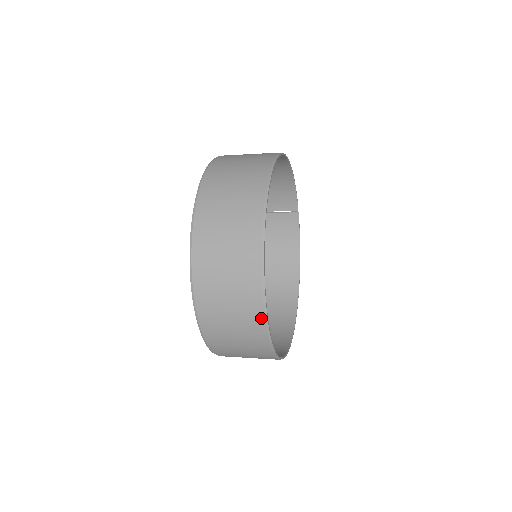
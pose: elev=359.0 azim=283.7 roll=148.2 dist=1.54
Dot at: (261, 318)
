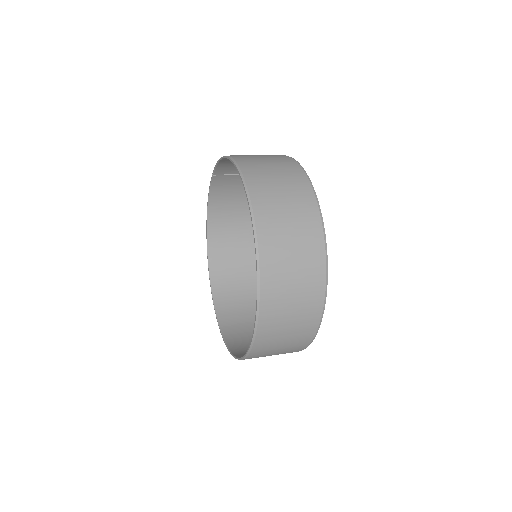
Dot at: (302, 349)
